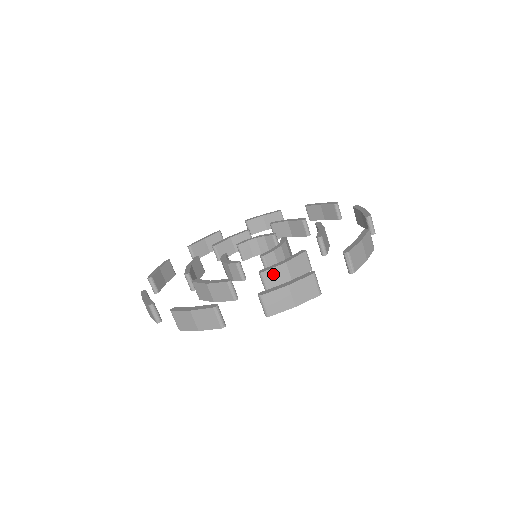
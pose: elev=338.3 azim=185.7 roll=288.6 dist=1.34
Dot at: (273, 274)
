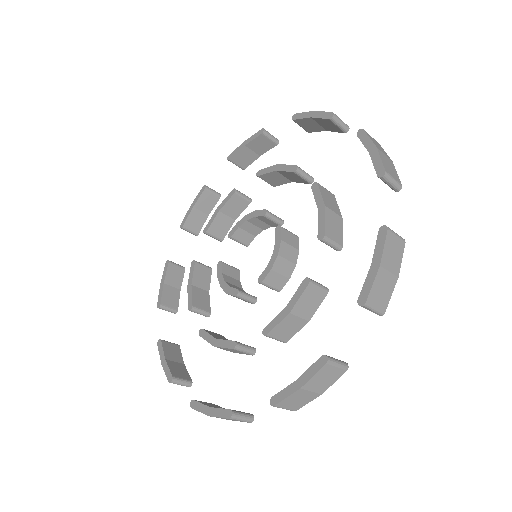
Dot at: (281, 329)
